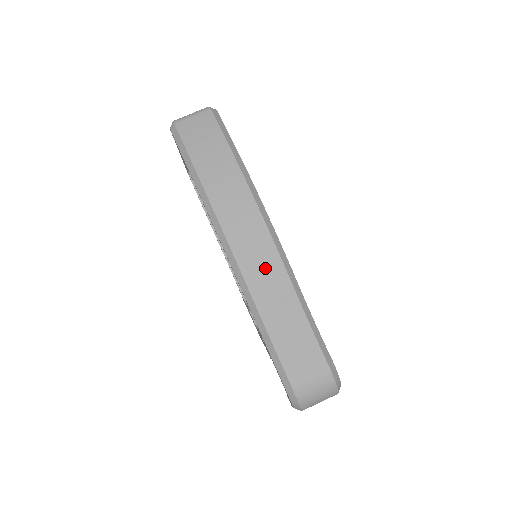
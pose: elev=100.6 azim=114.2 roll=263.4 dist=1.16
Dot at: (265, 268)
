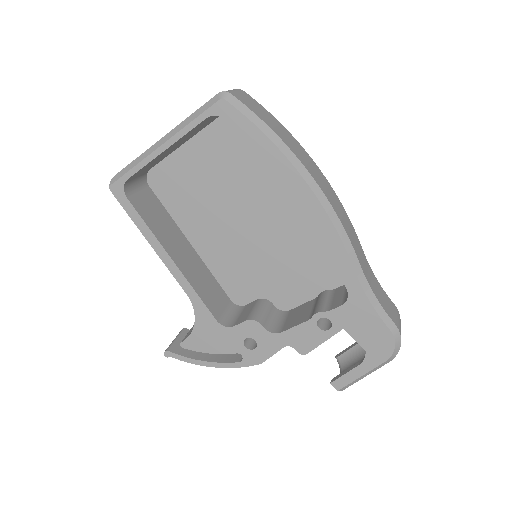
Dot at: (350, 229)
